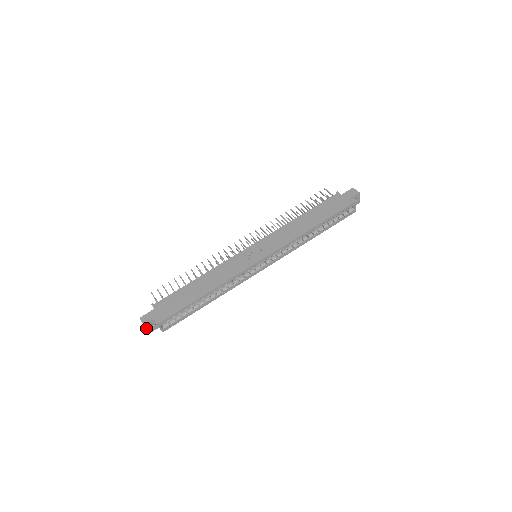
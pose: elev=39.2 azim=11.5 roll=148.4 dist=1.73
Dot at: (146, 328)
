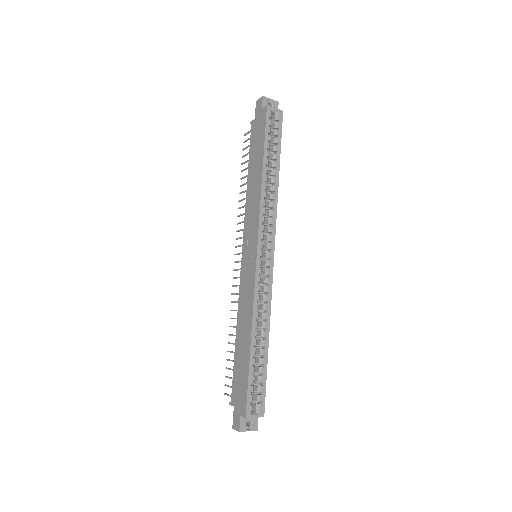
Dot at: occluded
